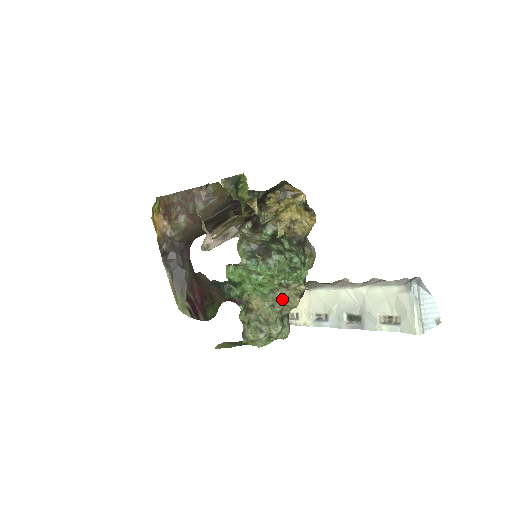
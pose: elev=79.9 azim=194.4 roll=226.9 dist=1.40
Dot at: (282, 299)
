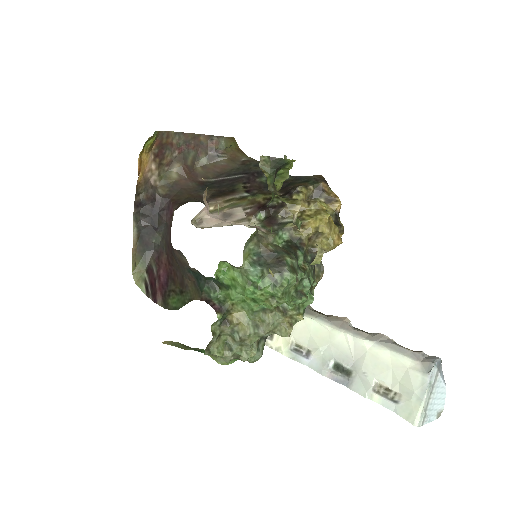
Dot at: (272, 324)
